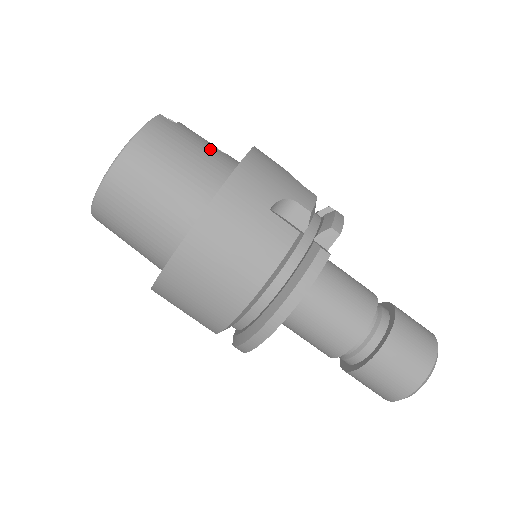
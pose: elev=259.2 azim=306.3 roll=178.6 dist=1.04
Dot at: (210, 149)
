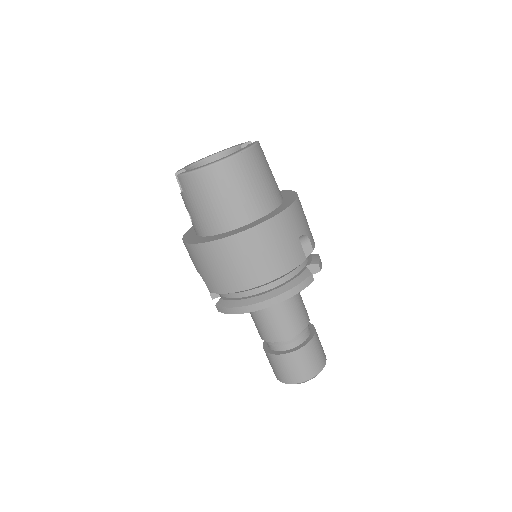
Dot at: occluded
